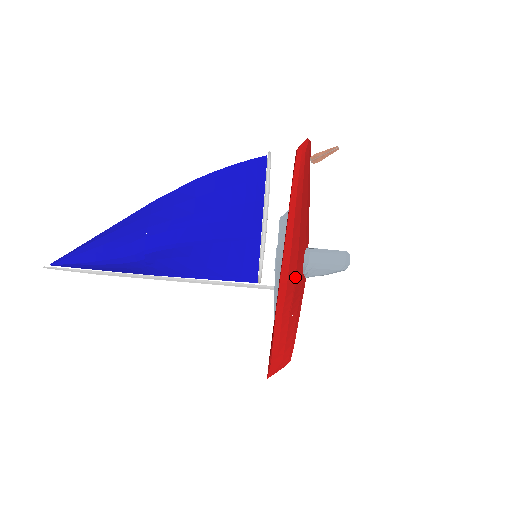
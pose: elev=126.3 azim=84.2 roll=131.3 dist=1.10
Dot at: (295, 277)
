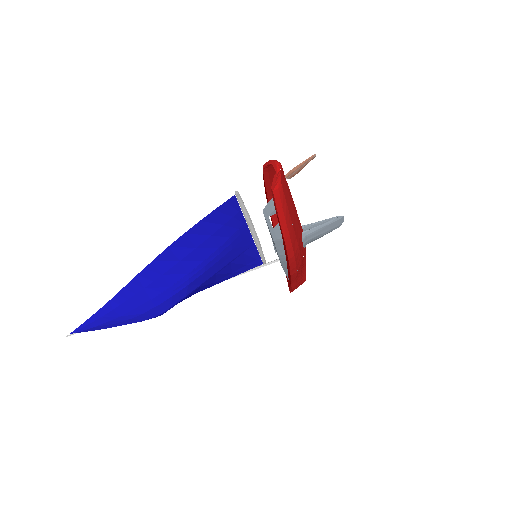
Dot at: (301, 262)
